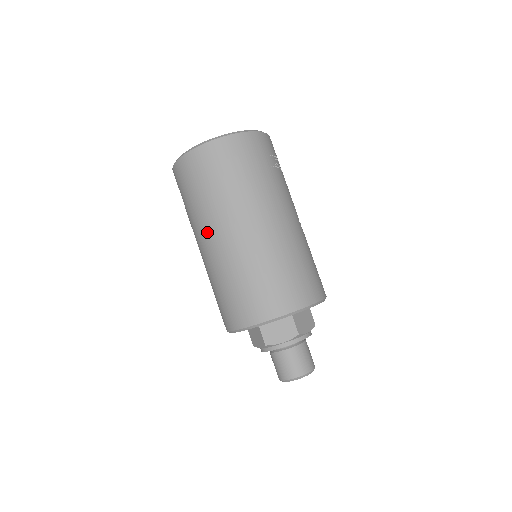
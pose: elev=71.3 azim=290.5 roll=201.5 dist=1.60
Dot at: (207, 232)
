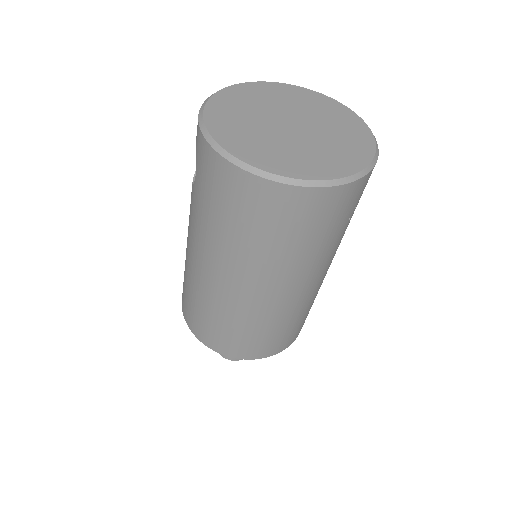
Dot at: (212, 261)
